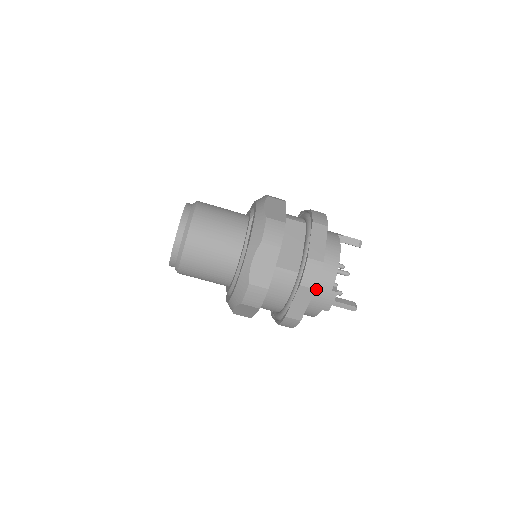
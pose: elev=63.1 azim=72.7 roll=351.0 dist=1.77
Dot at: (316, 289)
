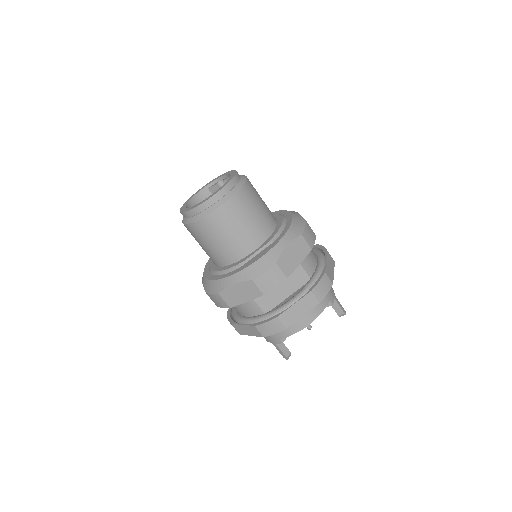
Dot at: occluded
